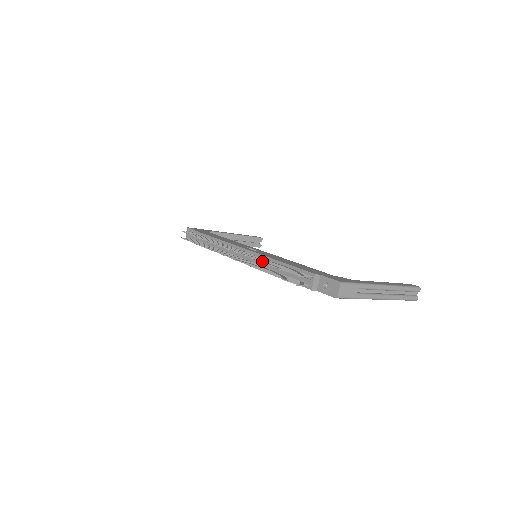
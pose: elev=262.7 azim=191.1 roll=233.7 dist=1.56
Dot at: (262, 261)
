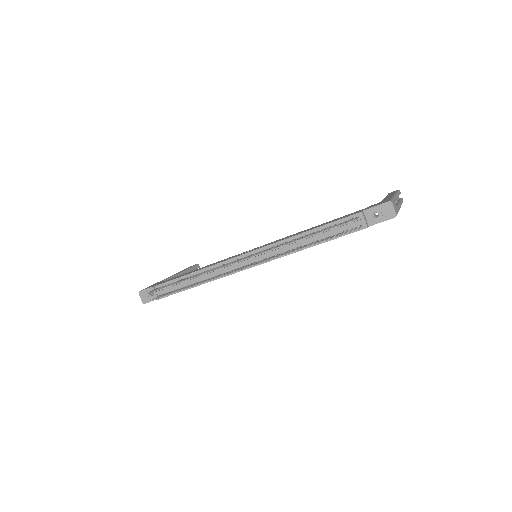
Dot at: occluded
